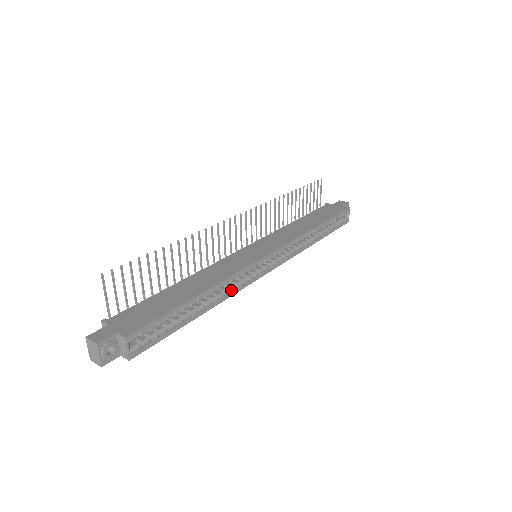
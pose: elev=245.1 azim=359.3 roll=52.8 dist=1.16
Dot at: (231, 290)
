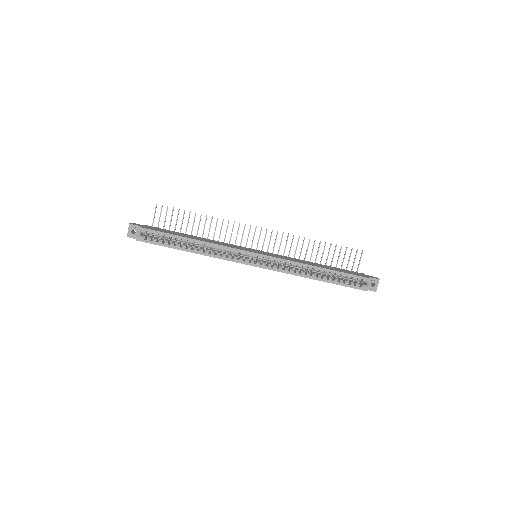
Dot at: (216, 255)
